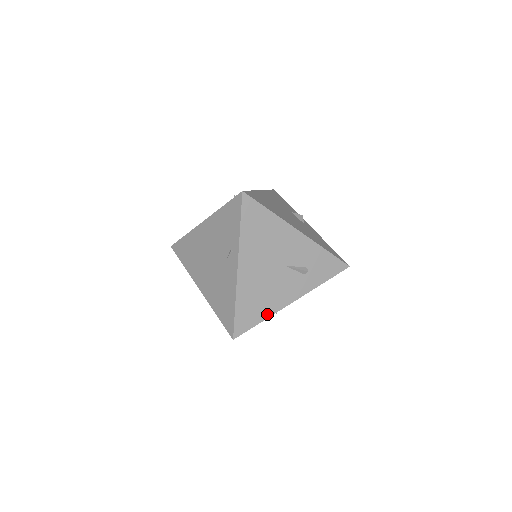
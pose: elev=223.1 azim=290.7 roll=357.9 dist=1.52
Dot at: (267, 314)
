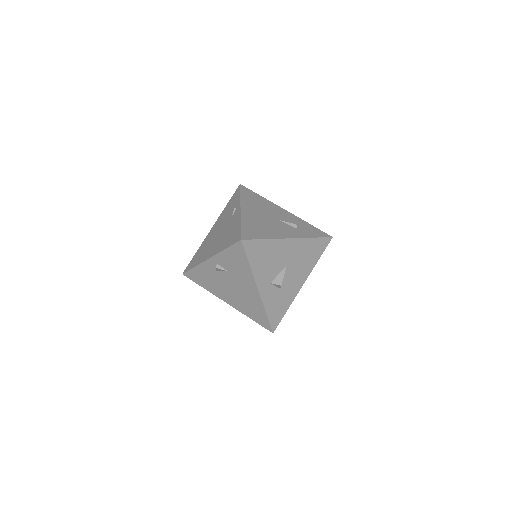
Dot at: (269, 237)
